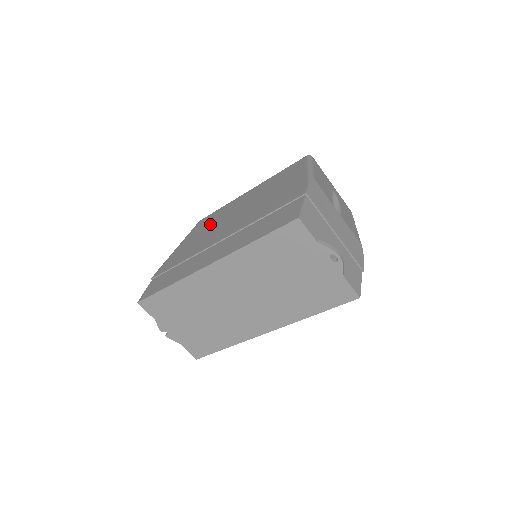
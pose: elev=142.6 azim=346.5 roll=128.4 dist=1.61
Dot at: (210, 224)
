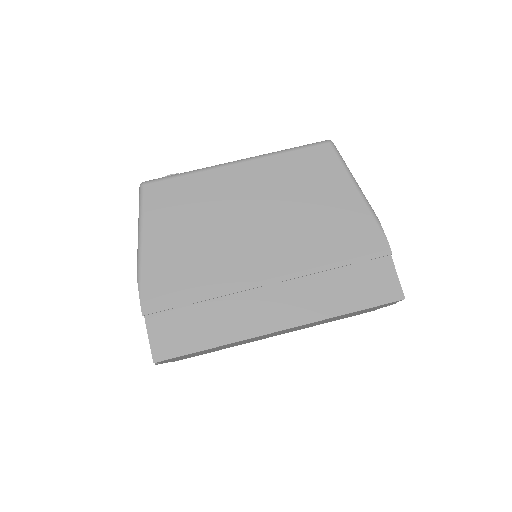
Dot at: (198, 218)
